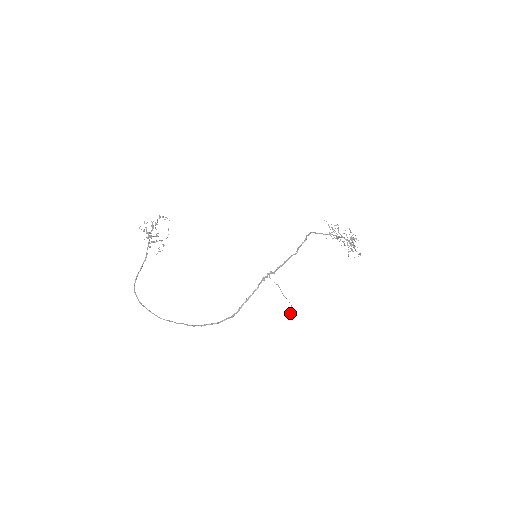
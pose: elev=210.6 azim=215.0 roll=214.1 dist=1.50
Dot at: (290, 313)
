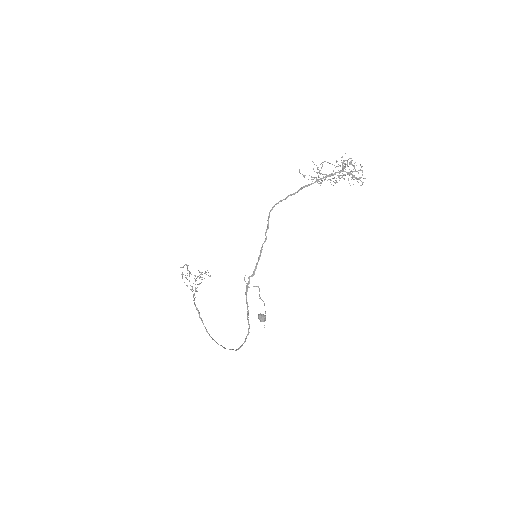
Dot at: (259, 319)
